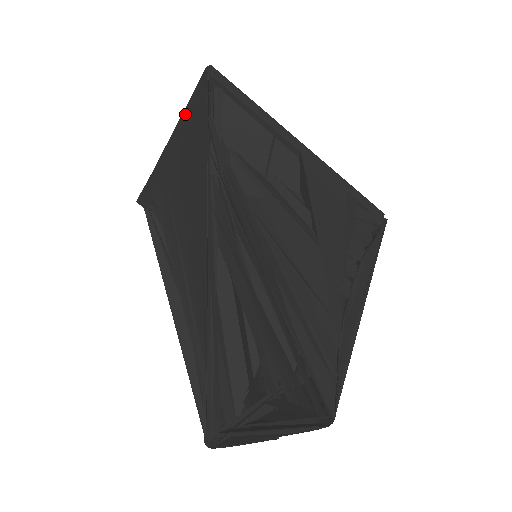
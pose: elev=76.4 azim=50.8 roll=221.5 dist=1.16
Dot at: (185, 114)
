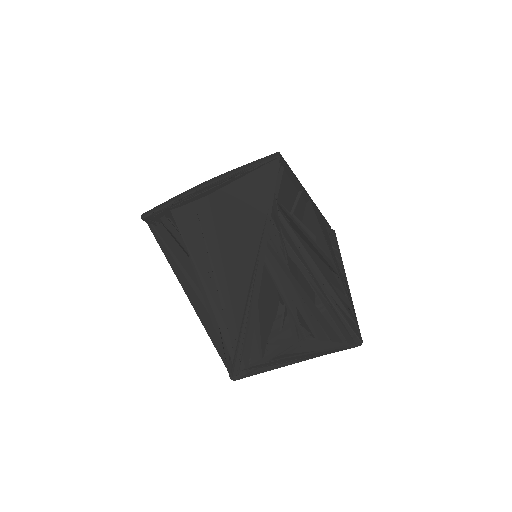
Dot at: (243, 174)
